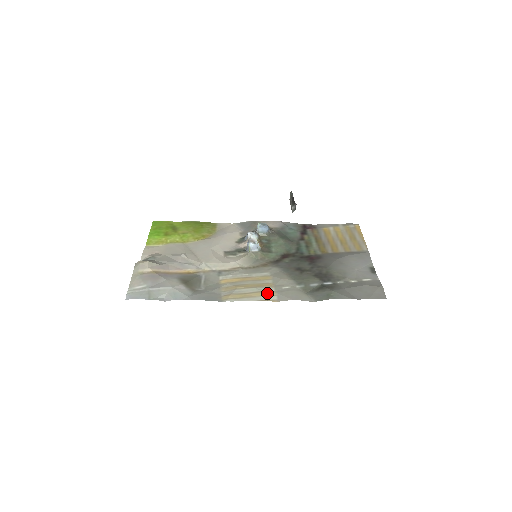
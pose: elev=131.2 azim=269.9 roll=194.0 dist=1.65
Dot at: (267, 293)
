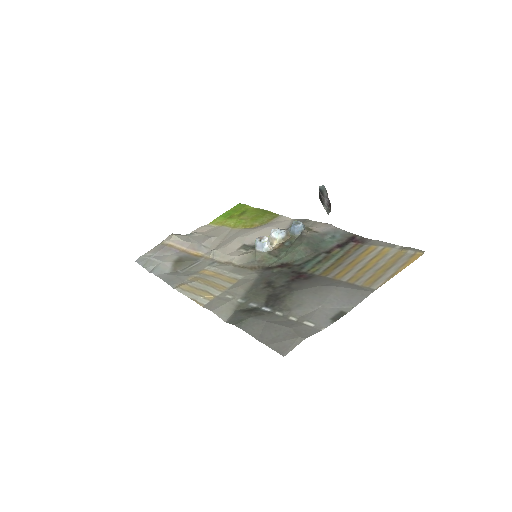
Dot at: (207, 295)
